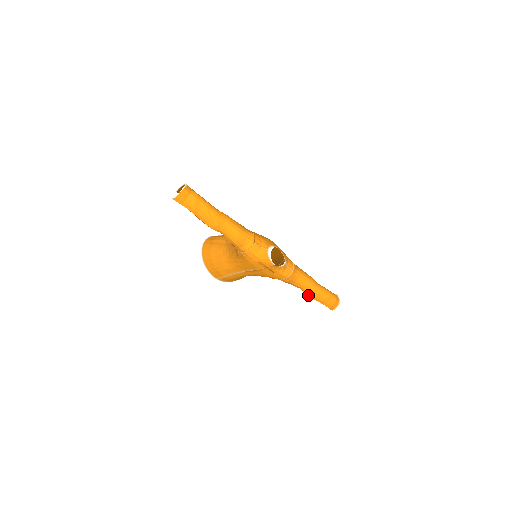
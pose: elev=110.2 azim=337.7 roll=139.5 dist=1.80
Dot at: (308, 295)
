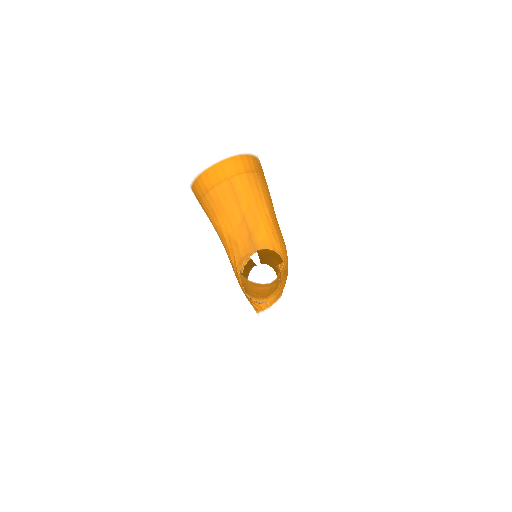
Dot at: occluded
